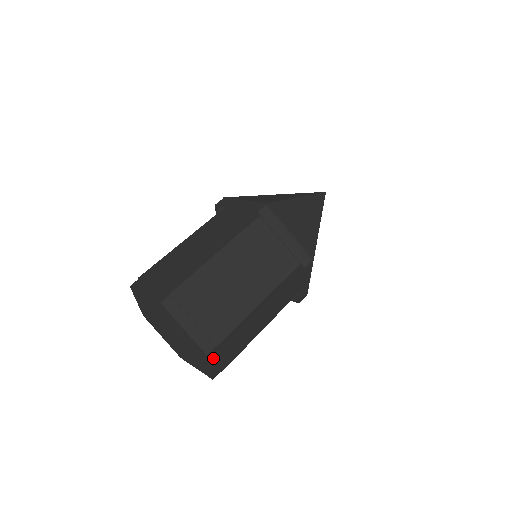
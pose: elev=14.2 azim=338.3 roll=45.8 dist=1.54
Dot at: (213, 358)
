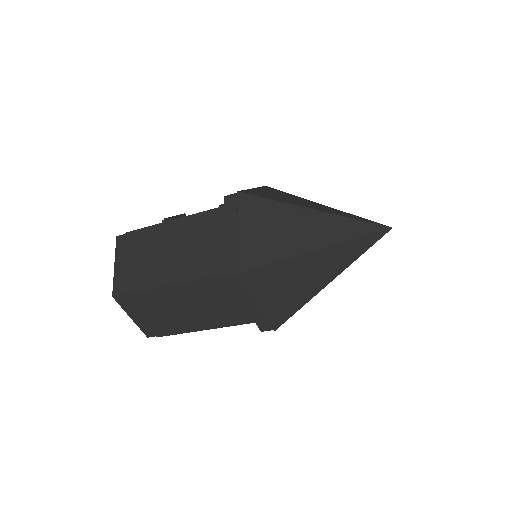
Dot at: occluded
